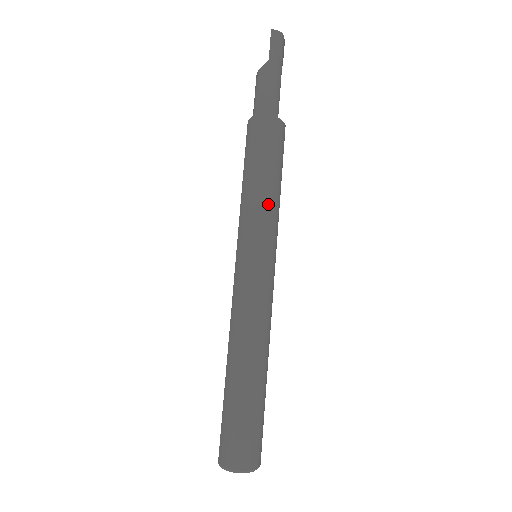
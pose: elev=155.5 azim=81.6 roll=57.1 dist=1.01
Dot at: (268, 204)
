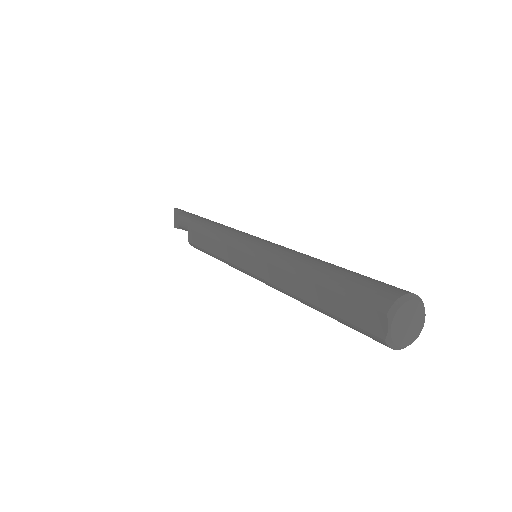
Dot at: occluded
